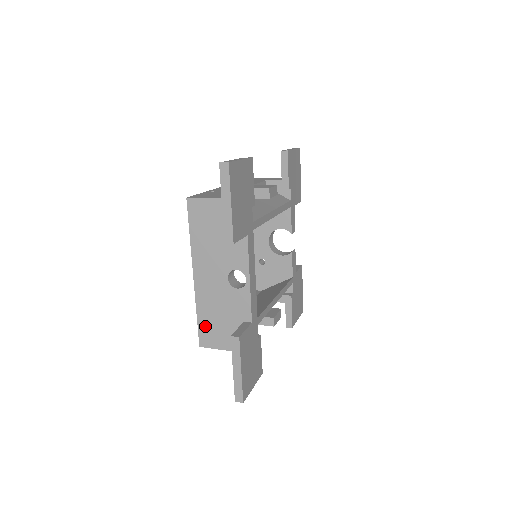
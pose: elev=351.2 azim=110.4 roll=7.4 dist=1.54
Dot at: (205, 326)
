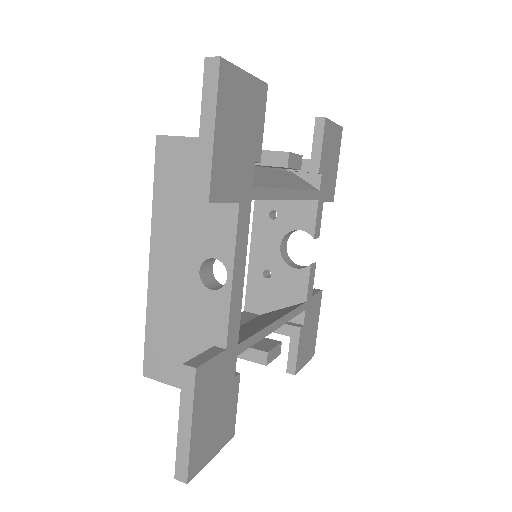
Dot at: (155, 344)
